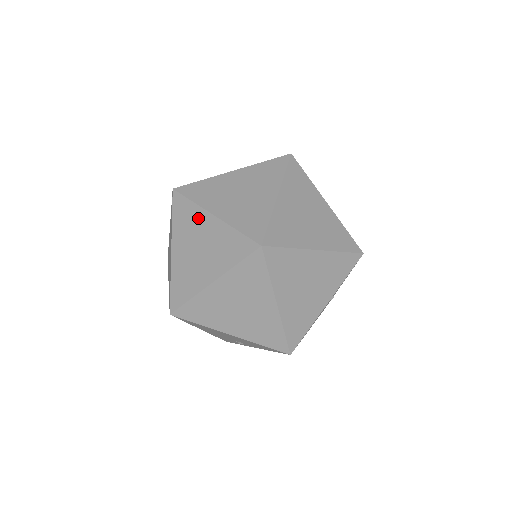
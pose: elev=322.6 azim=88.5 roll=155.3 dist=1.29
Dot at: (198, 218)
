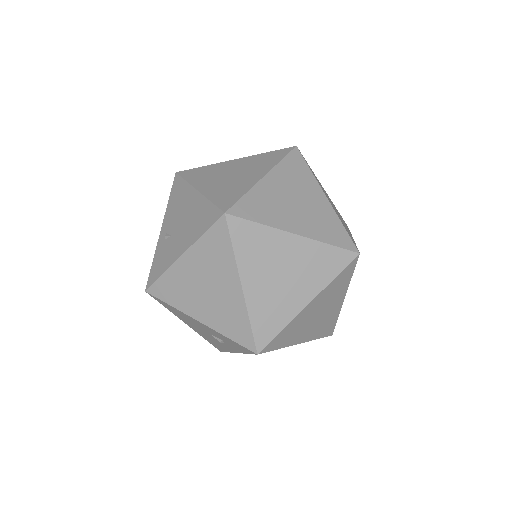
Dot at: (275, 241)
